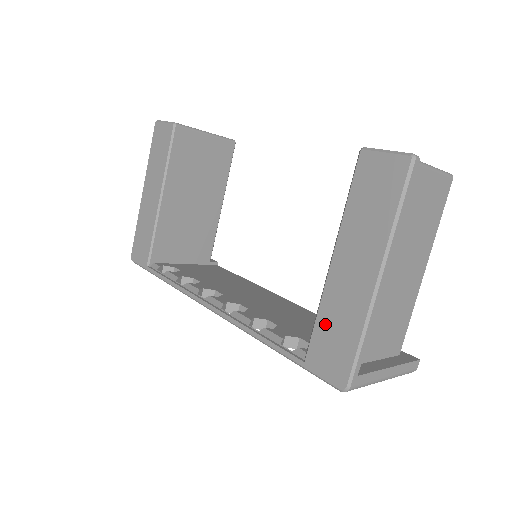
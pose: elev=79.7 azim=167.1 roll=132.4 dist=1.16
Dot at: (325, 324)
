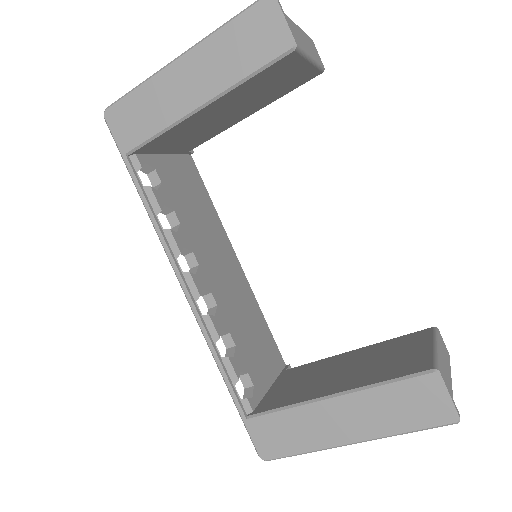
Dot at: (286, 421)
